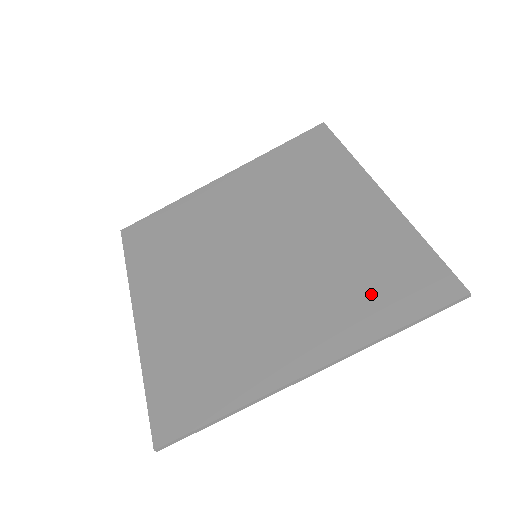
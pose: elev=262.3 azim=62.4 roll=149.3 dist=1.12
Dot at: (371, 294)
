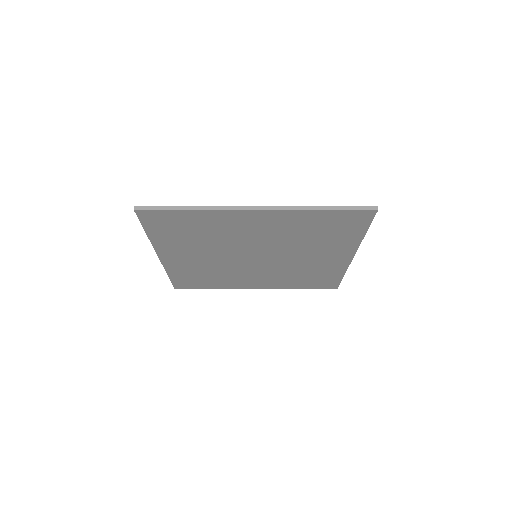
Dot at: occluded
